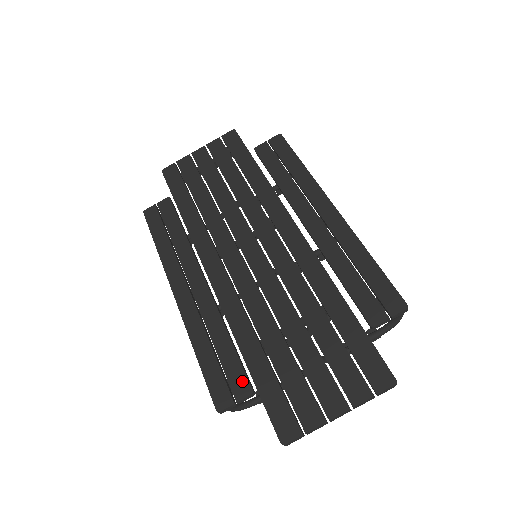
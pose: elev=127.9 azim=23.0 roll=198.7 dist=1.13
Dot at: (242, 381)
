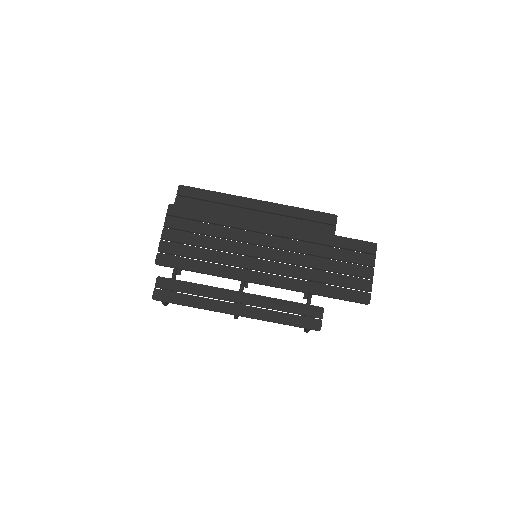
Dot at: (314, 309)
